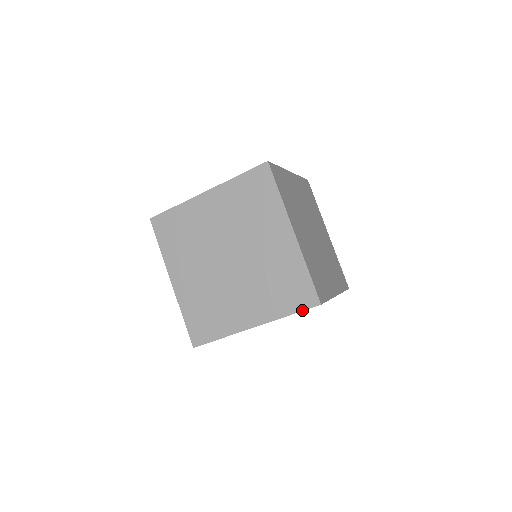
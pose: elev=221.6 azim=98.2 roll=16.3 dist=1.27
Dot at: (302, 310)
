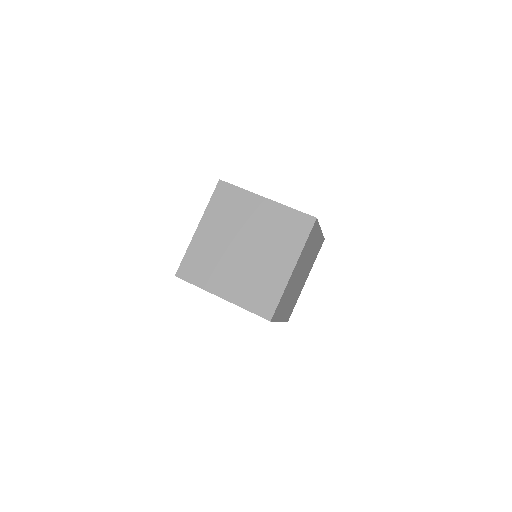
Dot at: occluded
